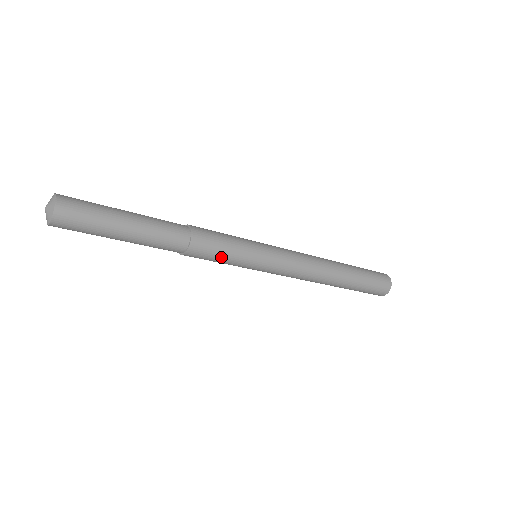
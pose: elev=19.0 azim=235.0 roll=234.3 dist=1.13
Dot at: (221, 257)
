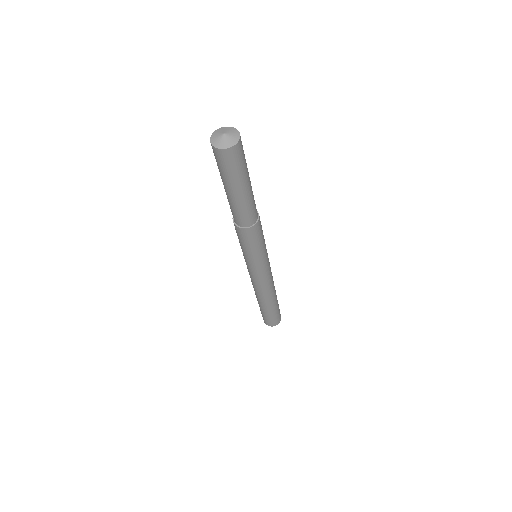
Dot at: (258, 243)
